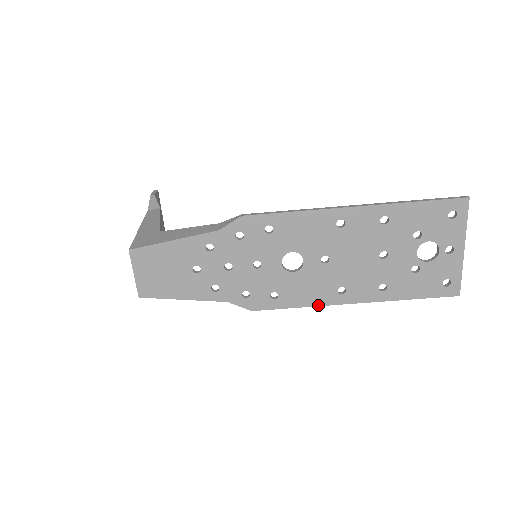
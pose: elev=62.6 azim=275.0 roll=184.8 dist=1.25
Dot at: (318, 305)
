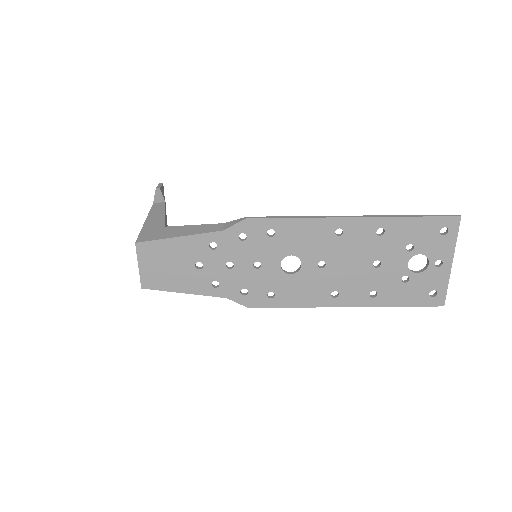
Dot at: (311, 306)
